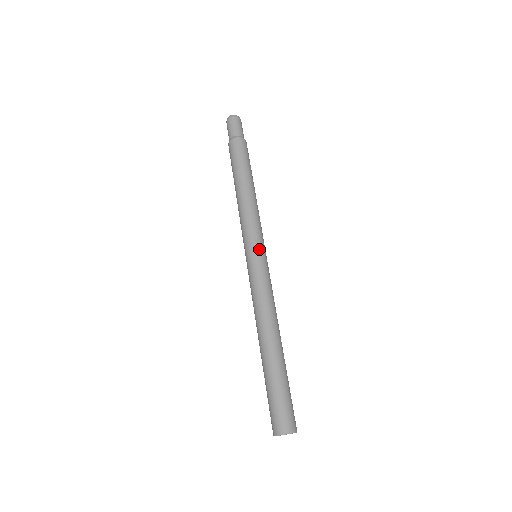
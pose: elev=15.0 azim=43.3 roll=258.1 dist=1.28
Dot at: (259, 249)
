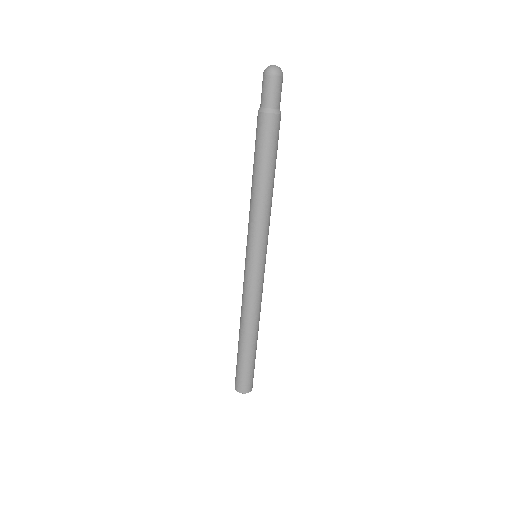
Dot at: (253, 257)
